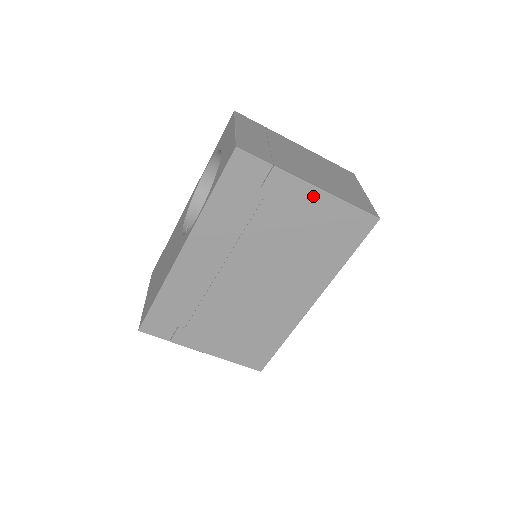
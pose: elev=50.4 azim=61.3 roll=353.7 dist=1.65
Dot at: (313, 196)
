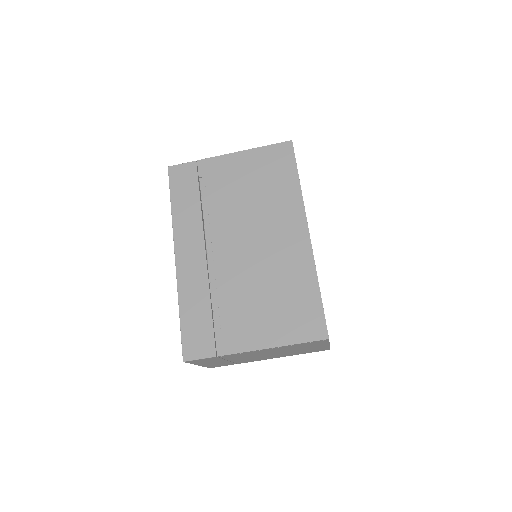
Dot at: (235, 159)
